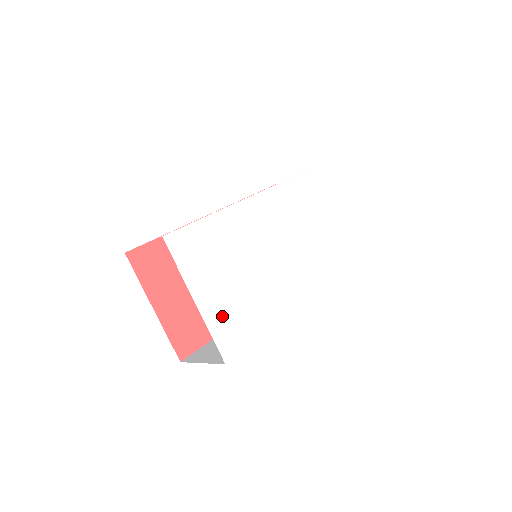
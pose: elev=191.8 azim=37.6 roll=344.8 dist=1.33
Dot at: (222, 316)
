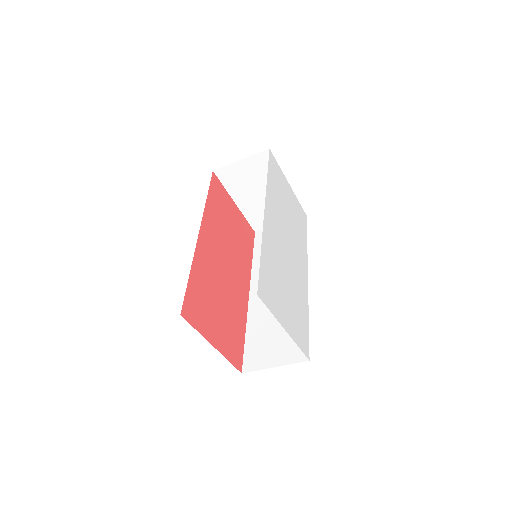
Dot at: (295, 328)
